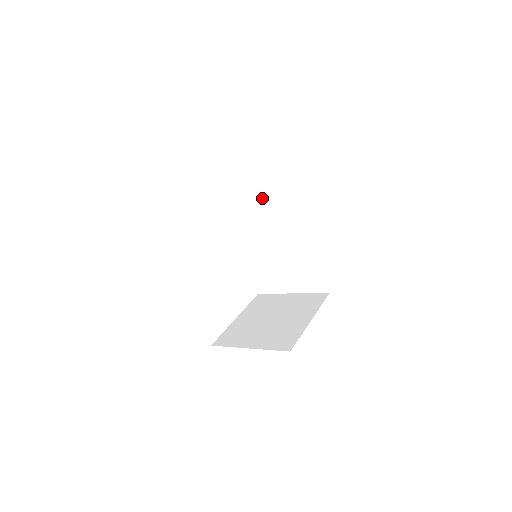
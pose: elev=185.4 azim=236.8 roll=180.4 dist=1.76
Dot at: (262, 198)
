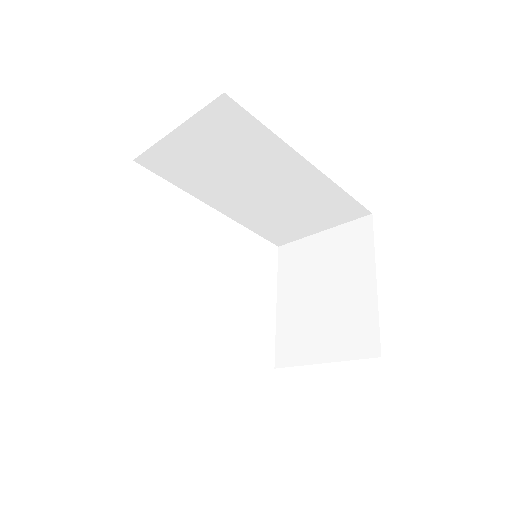
Dot at: (205, 162)
